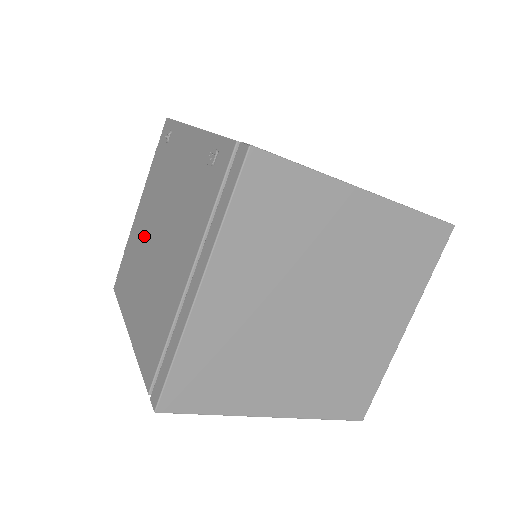
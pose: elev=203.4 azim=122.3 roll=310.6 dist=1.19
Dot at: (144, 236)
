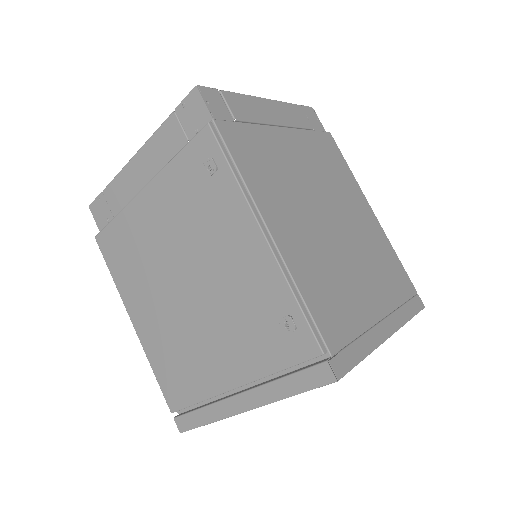
Dot at: (158, 250)
